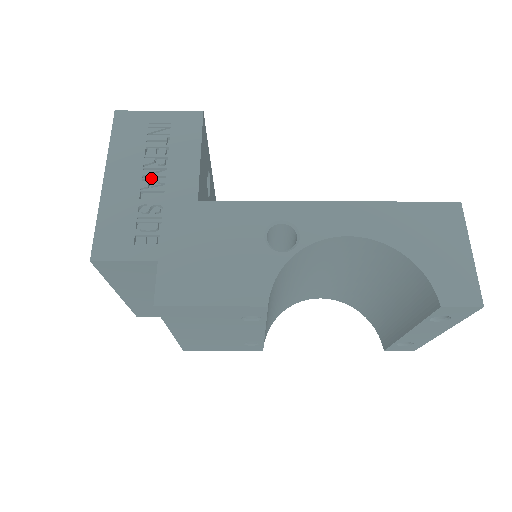
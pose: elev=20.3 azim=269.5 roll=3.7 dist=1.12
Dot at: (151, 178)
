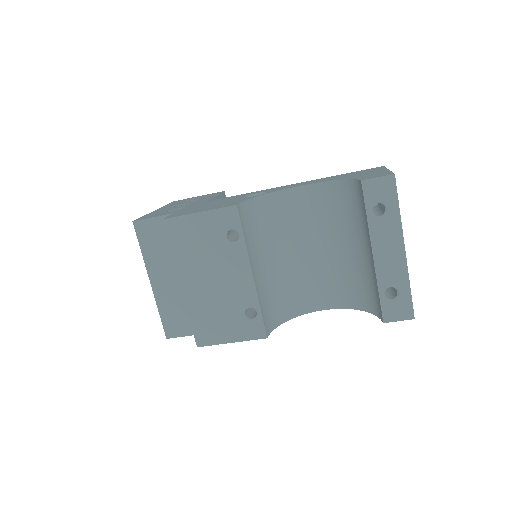
Dot at: (183, 204)
